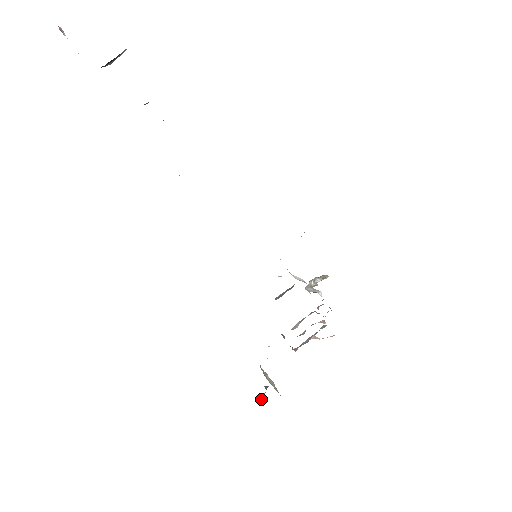
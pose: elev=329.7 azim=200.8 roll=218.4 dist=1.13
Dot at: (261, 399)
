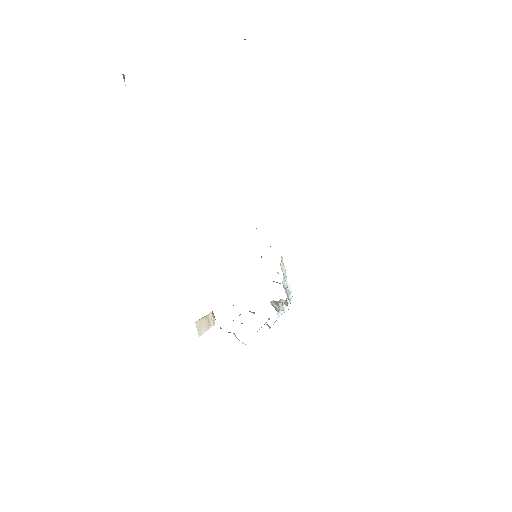
Dot at: occluded
